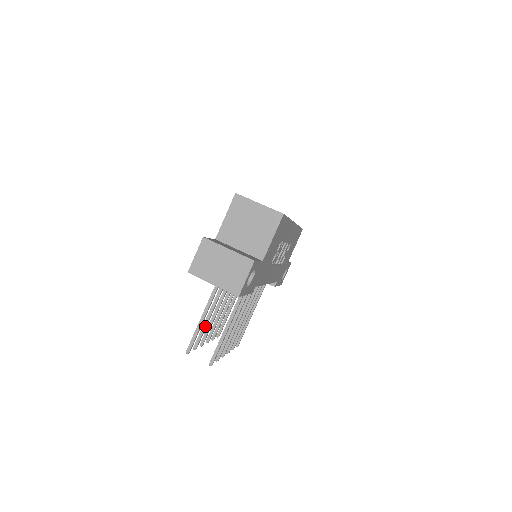
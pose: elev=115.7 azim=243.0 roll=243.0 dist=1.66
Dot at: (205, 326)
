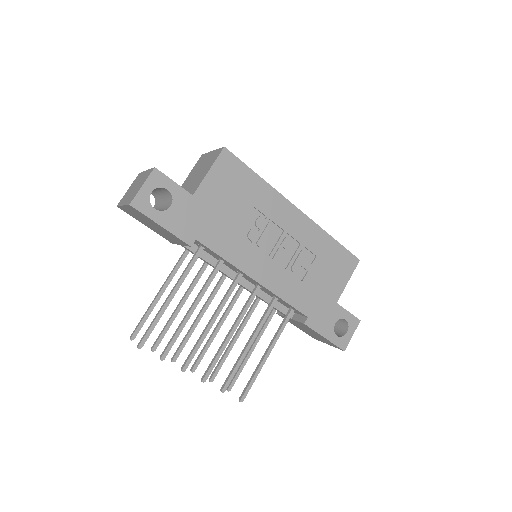
Dot at: (169, 321)
